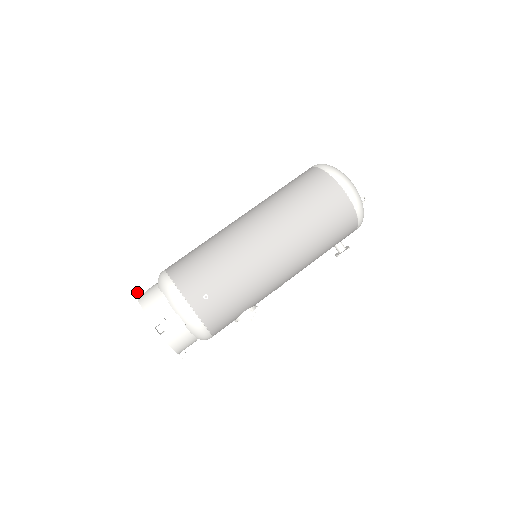
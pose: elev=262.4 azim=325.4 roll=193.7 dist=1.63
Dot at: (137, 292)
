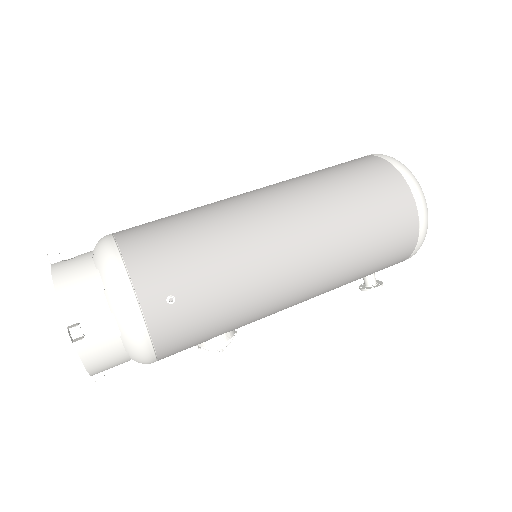
Dot at: (54, 256)
